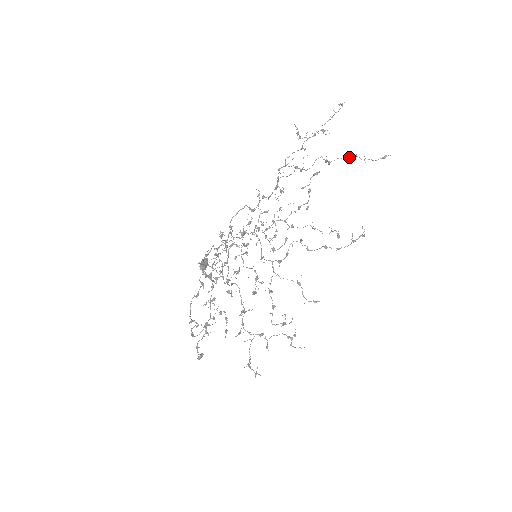
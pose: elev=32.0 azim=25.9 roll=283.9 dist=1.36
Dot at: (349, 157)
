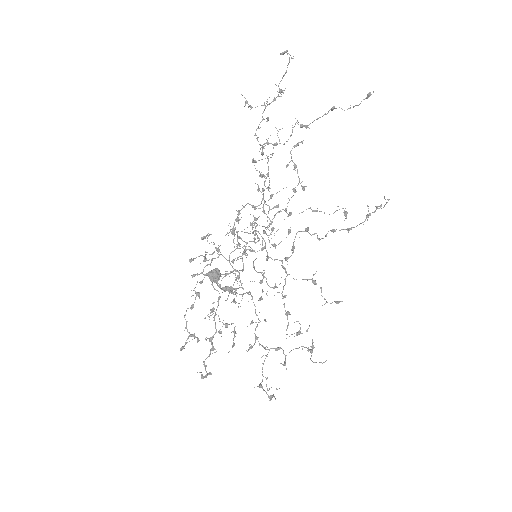
Dot at: (328, 112)
